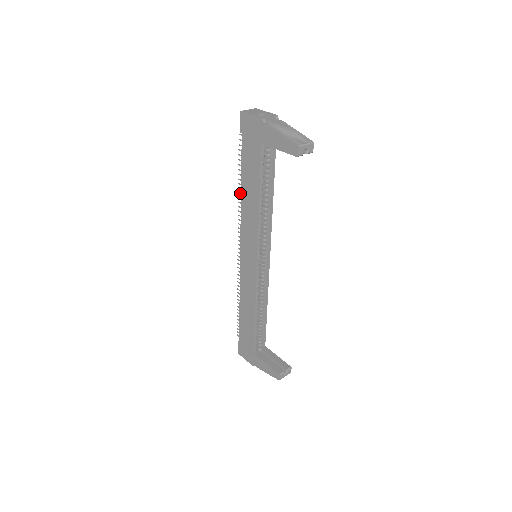
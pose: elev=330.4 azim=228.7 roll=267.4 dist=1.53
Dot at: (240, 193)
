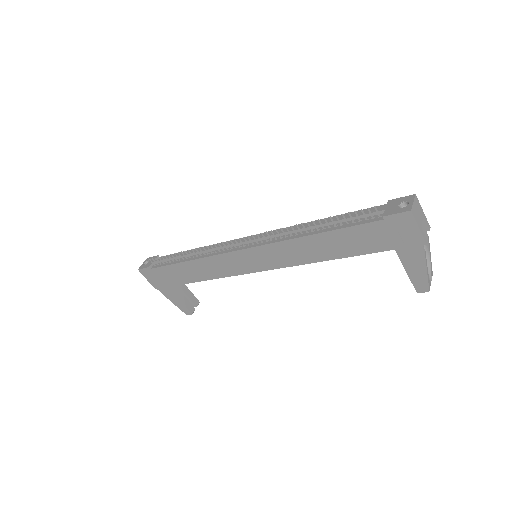
Dot at: (304, 226)
